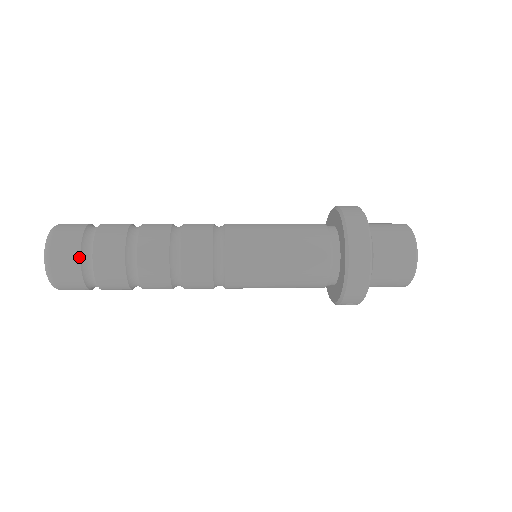
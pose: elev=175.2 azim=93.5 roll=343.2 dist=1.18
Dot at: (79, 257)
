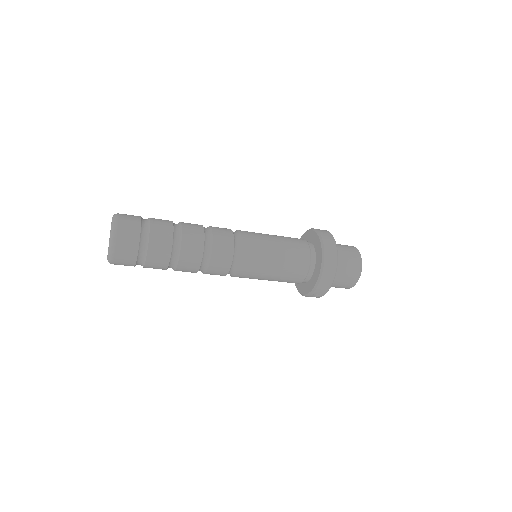
Dot at: (139, 235)
